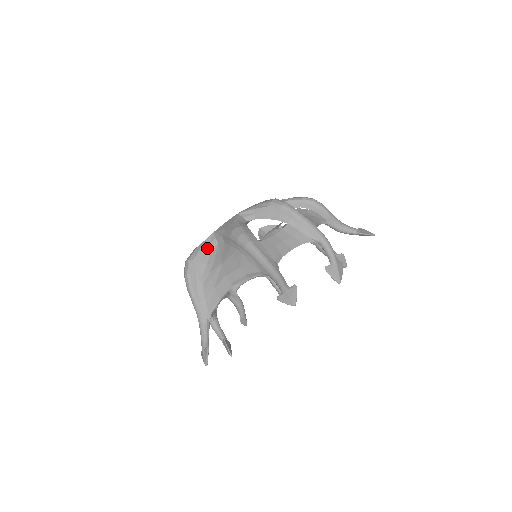
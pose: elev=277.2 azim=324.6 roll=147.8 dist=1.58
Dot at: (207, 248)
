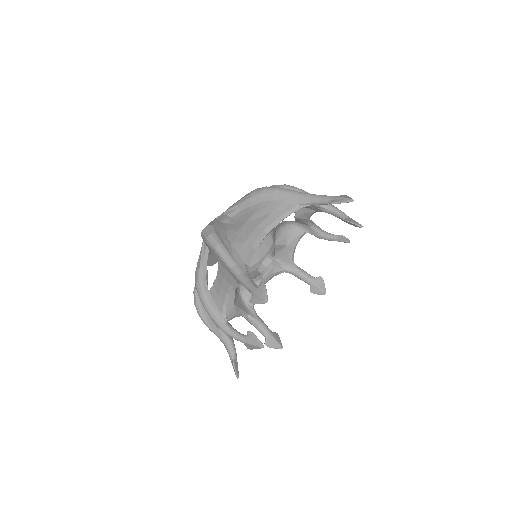
Dot at: (221, 221)
